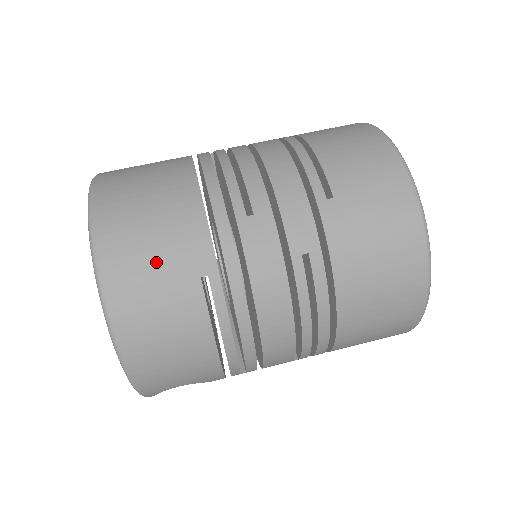
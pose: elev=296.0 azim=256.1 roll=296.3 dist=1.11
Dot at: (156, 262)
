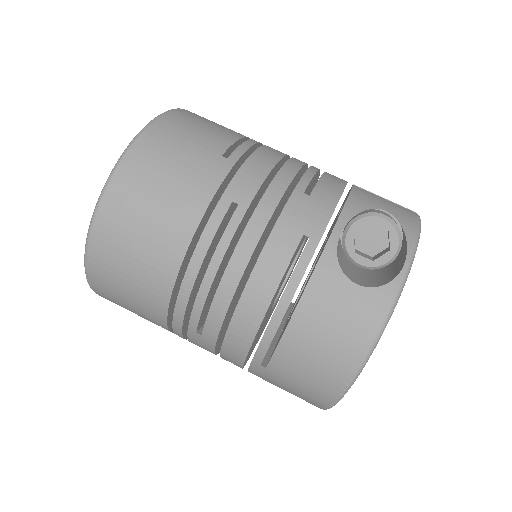
Dot at: (128, 306)
